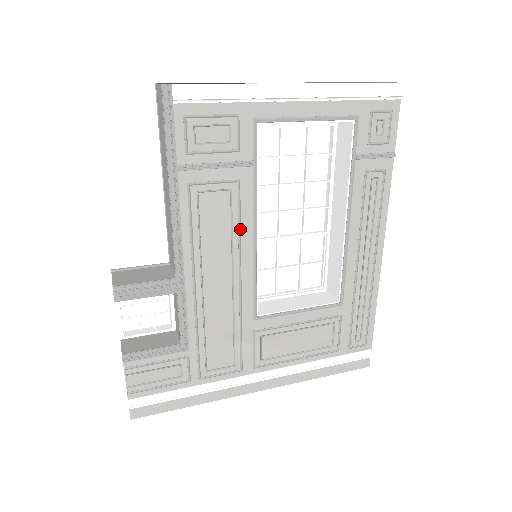
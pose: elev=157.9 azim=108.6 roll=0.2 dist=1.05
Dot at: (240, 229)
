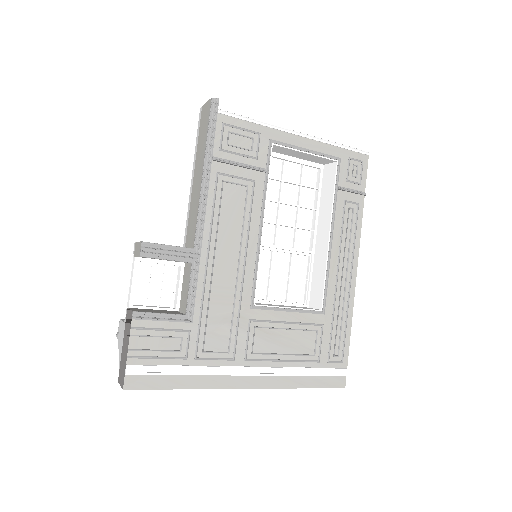
Dot at: (250, 220)
